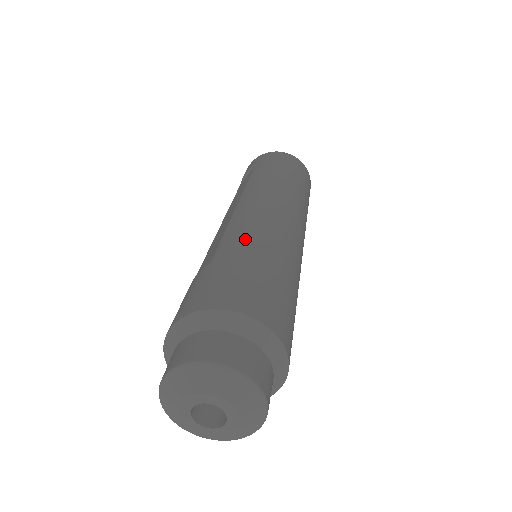
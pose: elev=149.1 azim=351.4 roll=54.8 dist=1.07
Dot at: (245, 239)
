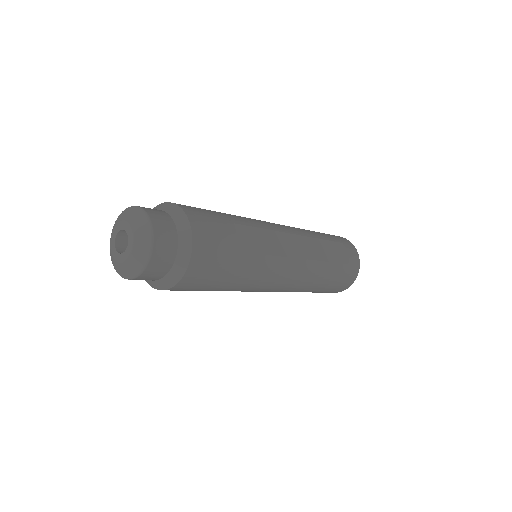
Dot at: occluded
